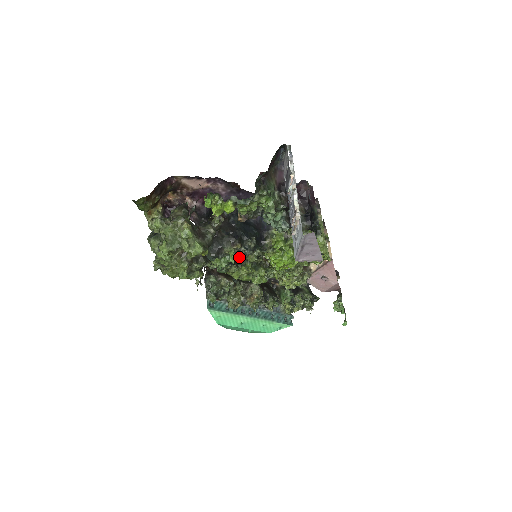
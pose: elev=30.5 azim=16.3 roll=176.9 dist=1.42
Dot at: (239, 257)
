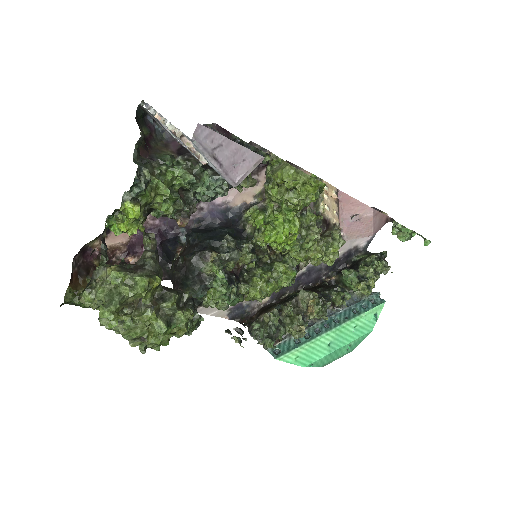
Dot at: (238, 272)
